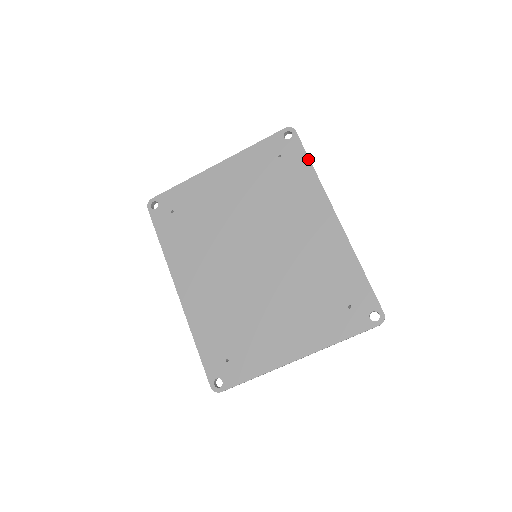
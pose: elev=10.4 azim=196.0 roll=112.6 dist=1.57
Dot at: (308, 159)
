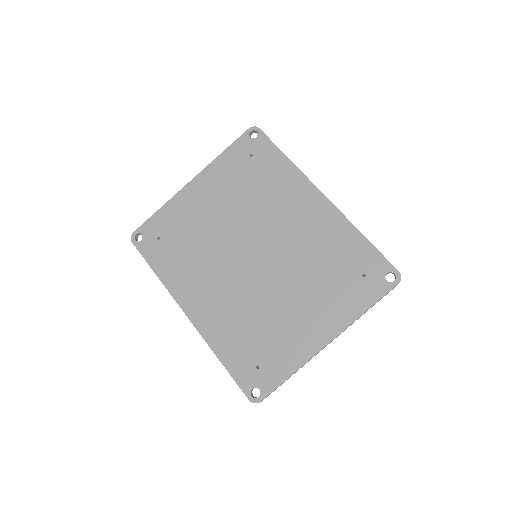
Dot at: (279, 151)
